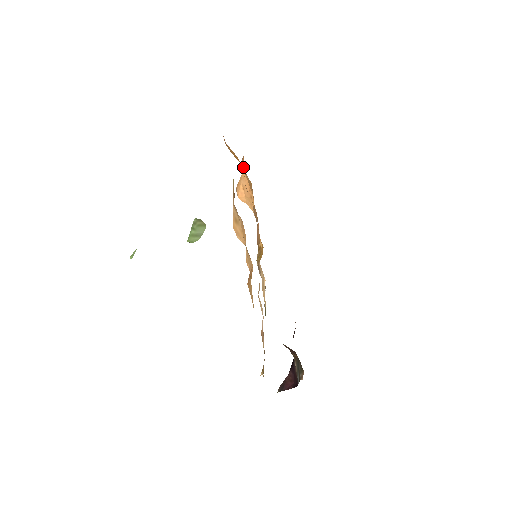
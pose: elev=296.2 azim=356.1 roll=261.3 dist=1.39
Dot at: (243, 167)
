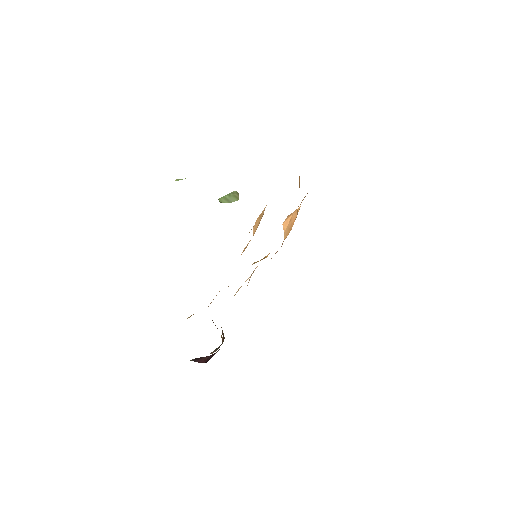
Dot at: (301, 202)
